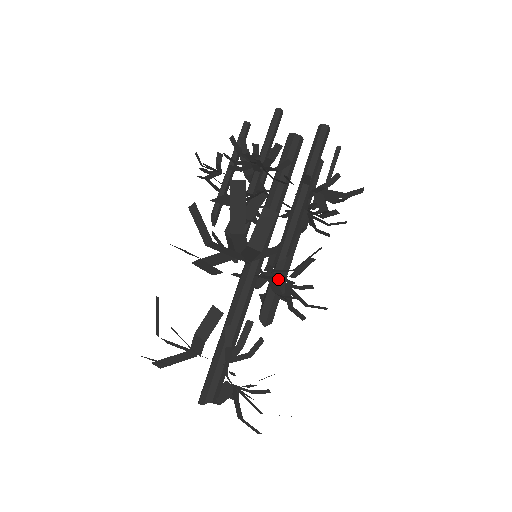
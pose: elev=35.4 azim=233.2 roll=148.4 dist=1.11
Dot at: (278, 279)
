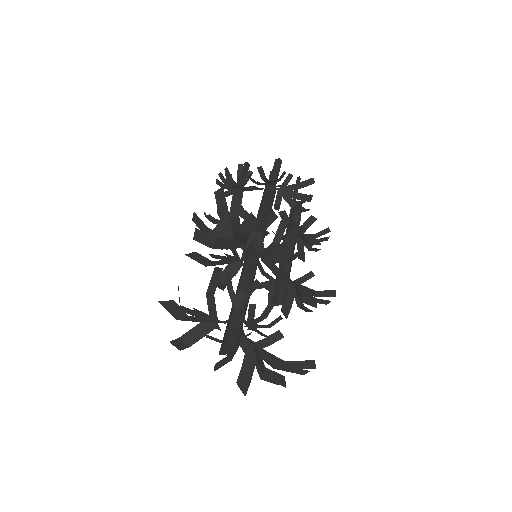
Dot at: occluded
